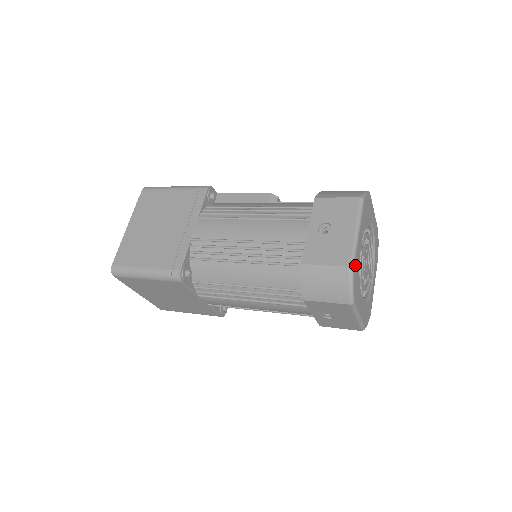
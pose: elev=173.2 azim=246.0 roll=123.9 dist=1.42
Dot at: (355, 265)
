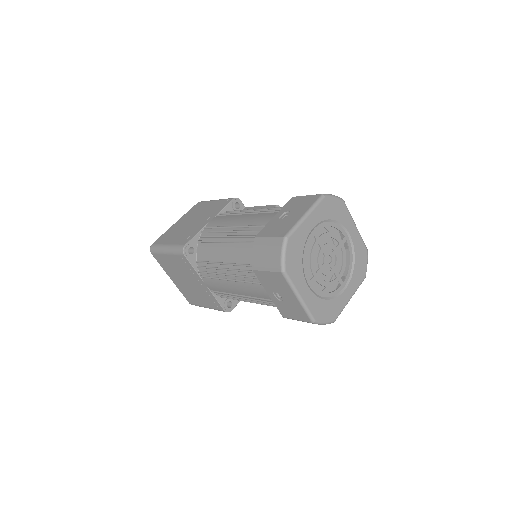
Dot at: (292, 239)
